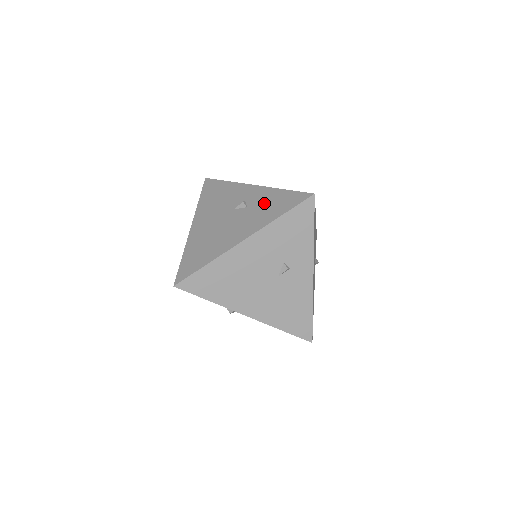
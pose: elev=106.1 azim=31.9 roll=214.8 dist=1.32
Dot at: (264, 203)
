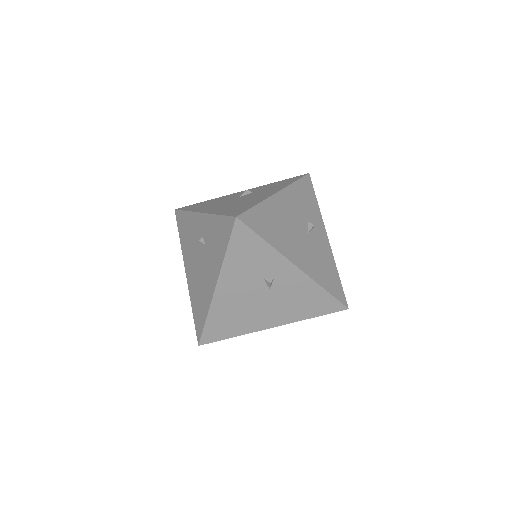
Dot at: (212, 237)
